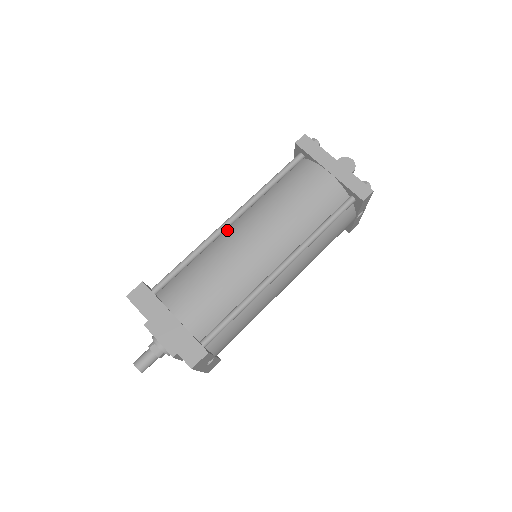
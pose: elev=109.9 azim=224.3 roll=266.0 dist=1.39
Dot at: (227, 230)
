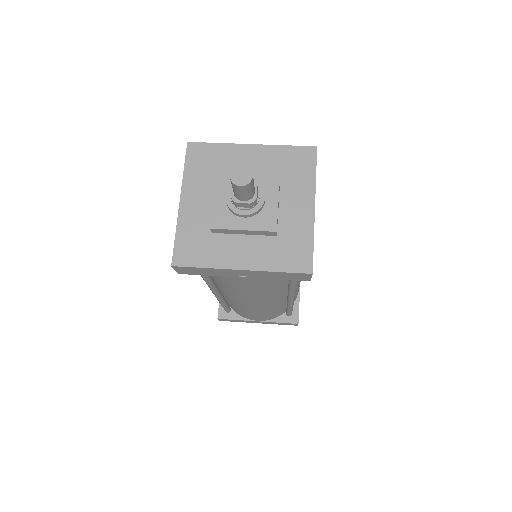
Dot at: occluded
